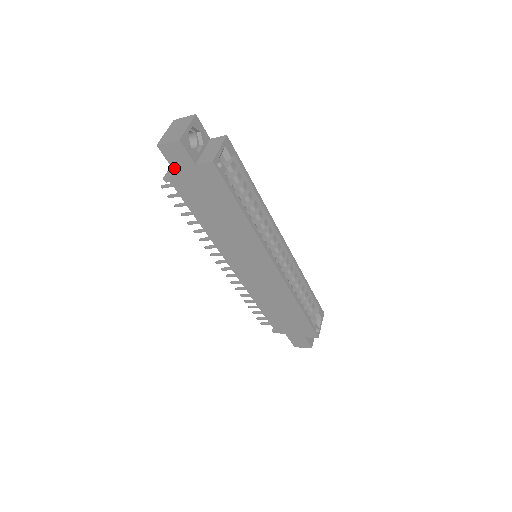
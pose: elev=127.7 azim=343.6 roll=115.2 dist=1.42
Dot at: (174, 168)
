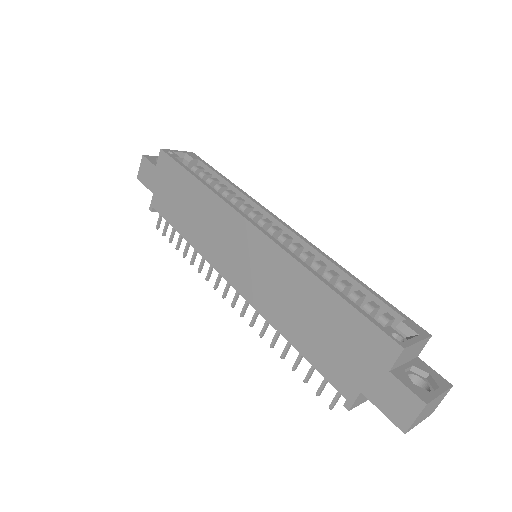
Dot at: (150, 188)
